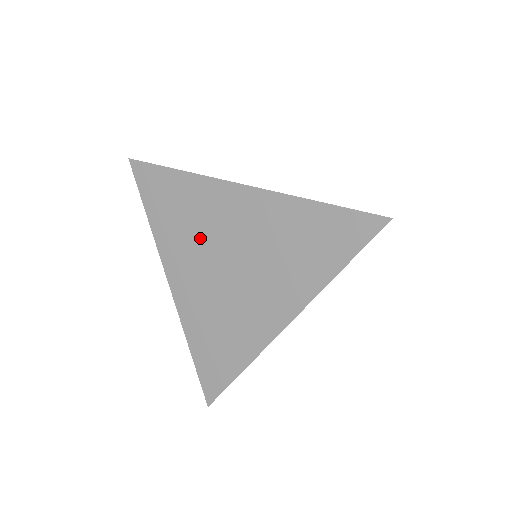
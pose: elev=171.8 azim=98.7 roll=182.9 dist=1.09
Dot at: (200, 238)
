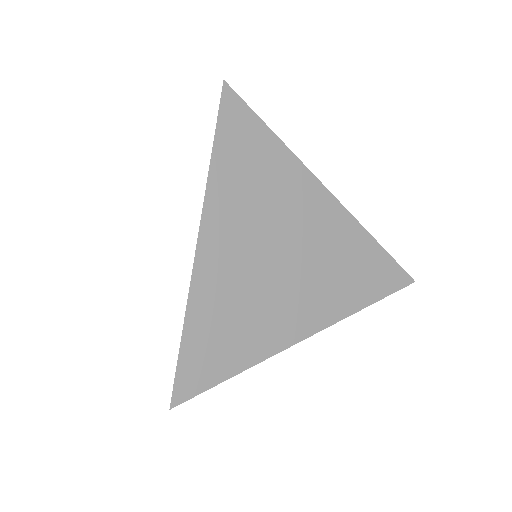
Dot at: (264, 214)
